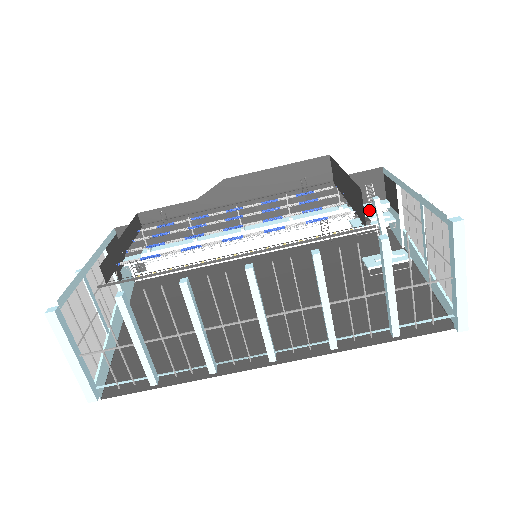
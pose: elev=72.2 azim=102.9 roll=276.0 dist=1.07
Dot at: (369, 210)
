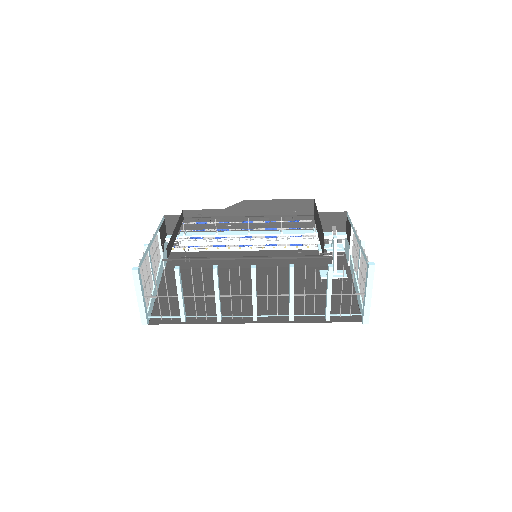
Dot at: occluded
